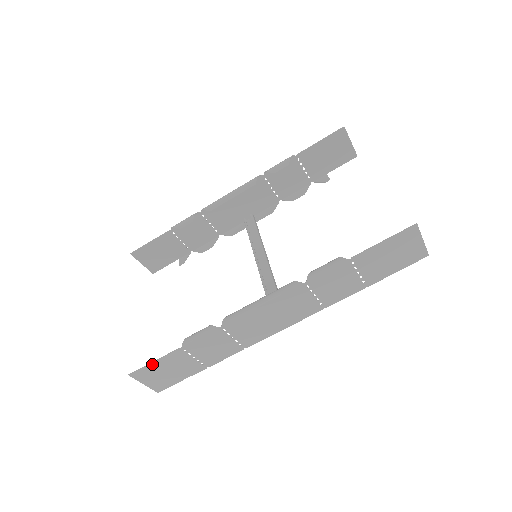
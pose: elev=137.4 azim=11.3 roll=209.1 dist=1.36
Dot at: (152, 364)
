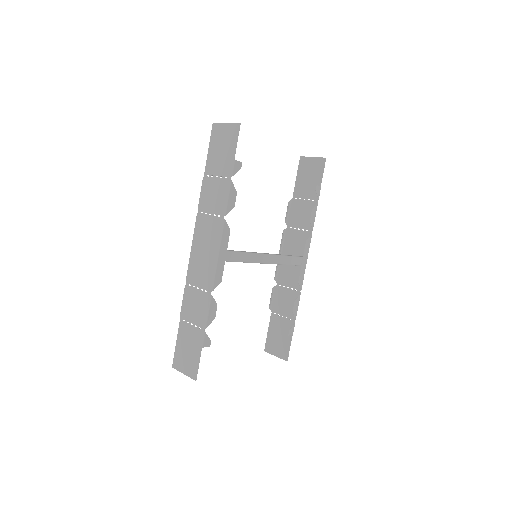
Dot at: (177, 347)
